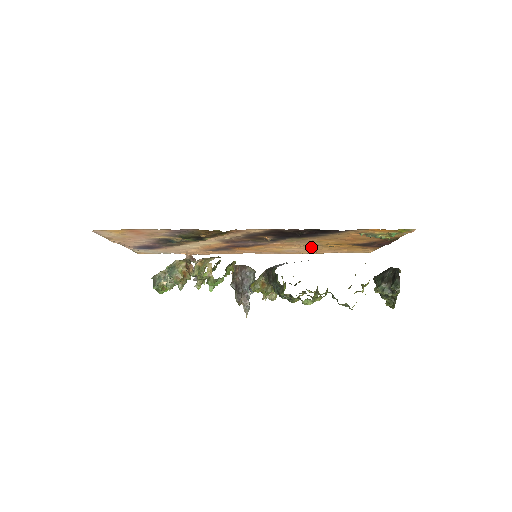
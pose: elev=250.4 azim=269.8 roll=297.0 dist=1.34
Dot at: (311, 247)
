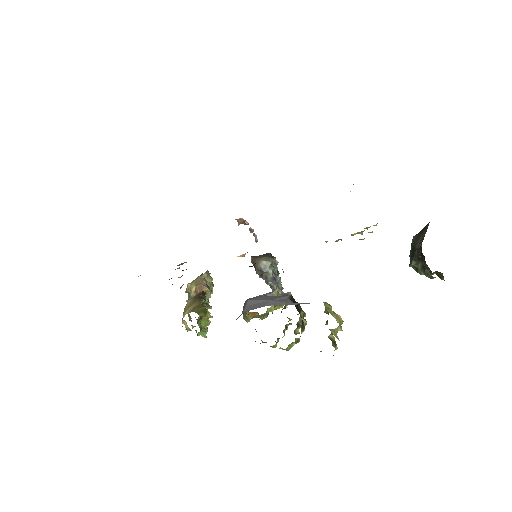
Dot at: occluded
